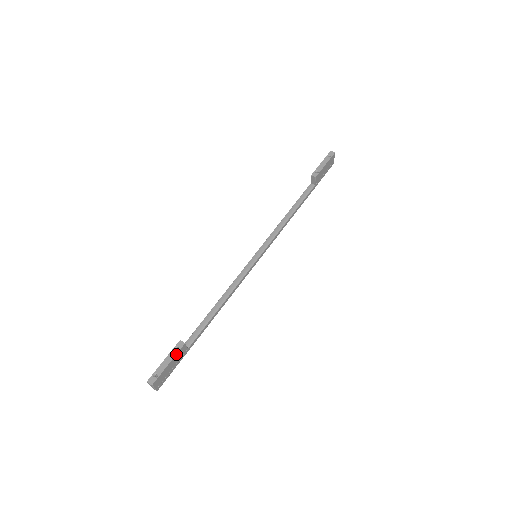
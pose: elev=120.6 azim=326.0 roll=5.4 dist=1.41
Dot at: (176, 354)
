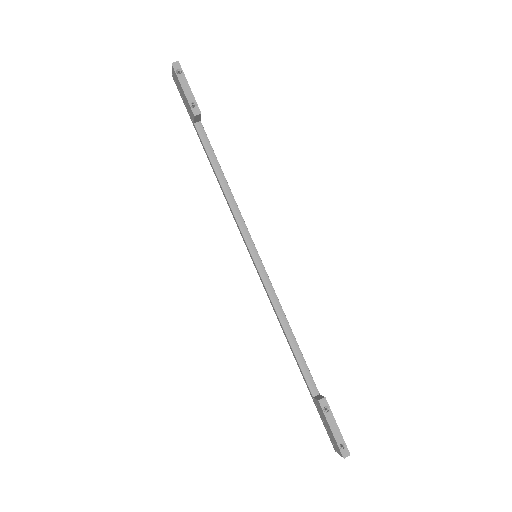
Dot at: (331, 413)
